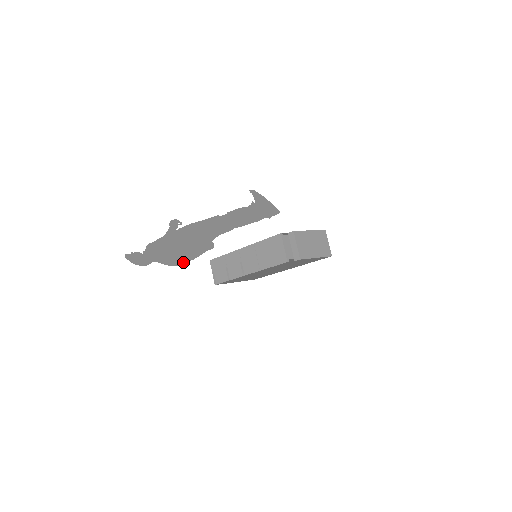
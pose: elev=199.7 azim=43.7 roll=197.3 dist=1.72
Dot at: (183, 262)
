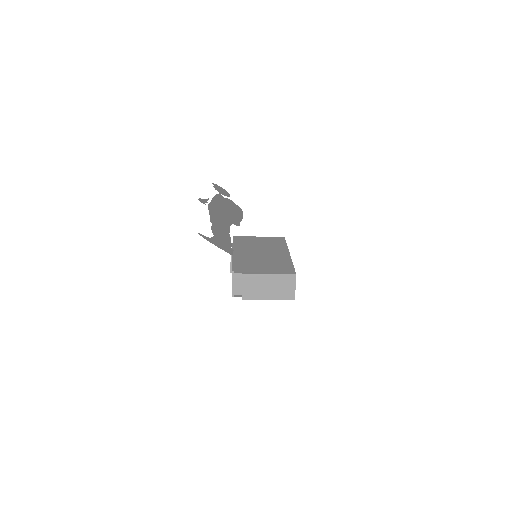
Dot at: (241, 213)
